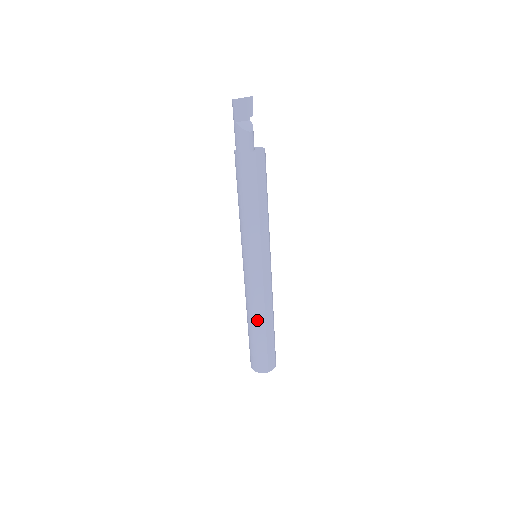
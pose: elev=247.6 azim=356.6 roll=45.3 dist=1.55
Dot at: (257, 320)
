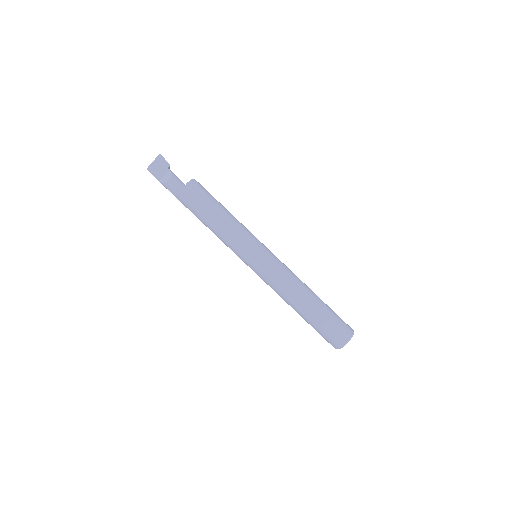
Dot at: (293, 307)
